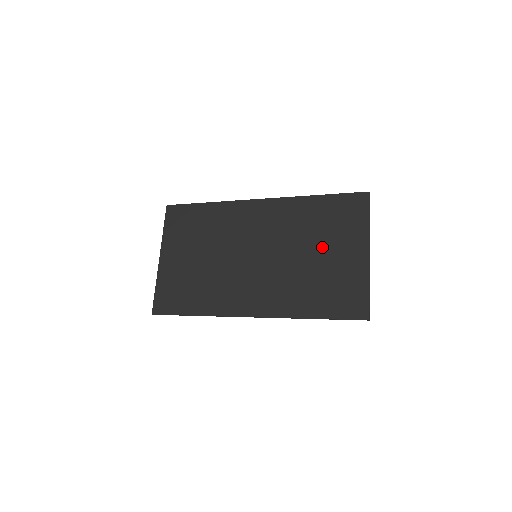
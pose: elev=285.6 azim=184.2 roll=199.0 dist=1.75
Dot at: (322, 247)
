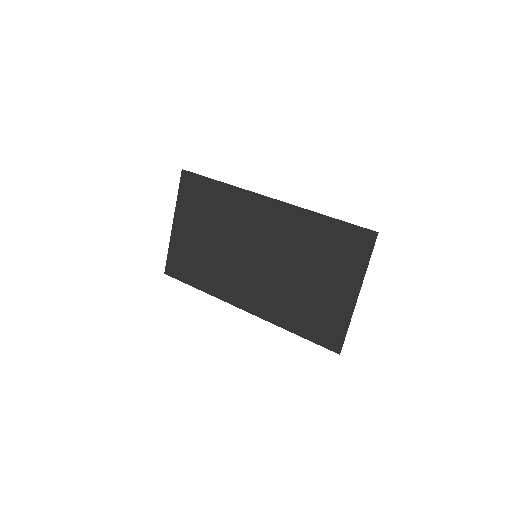
Dot at: (316, 272)
